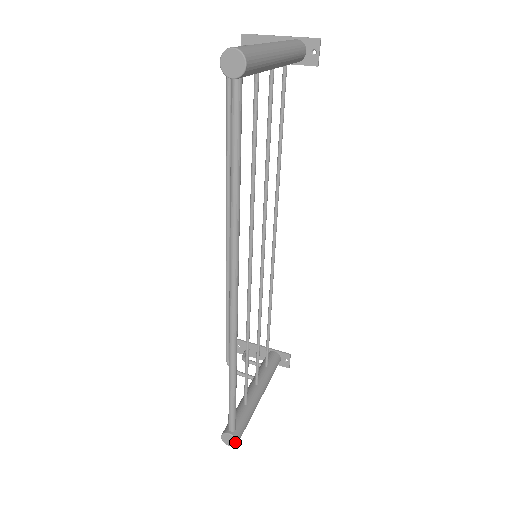
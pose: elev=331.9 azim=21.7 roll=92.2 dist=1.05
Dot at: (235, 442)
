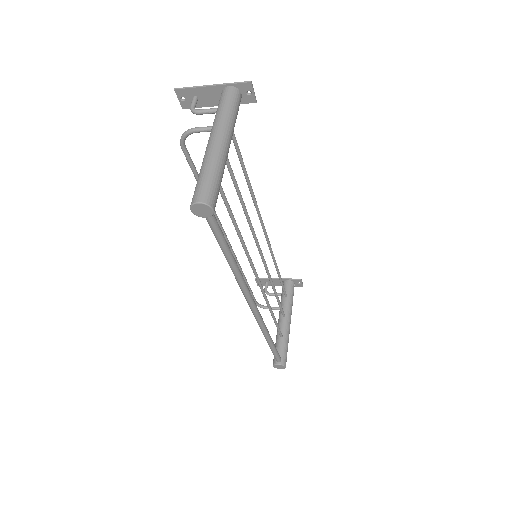
Dot at: (284, 367)
